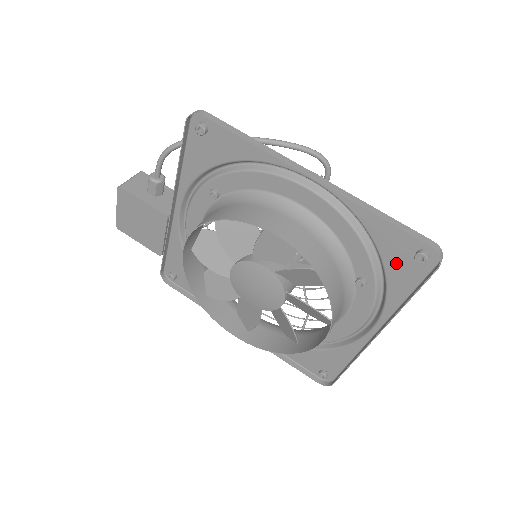
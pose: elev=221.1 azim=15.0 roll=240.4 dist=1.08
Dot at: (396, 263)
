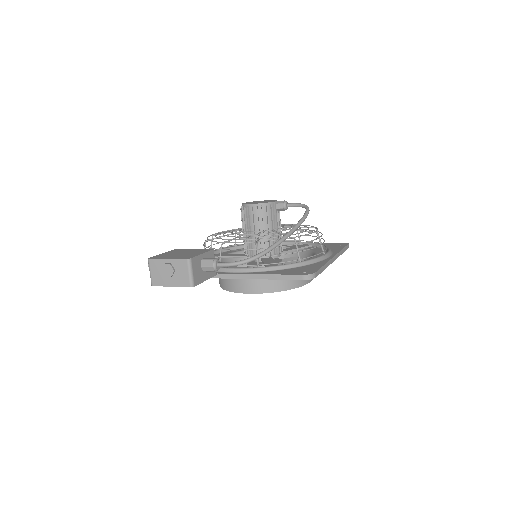
Dot at: occluded
